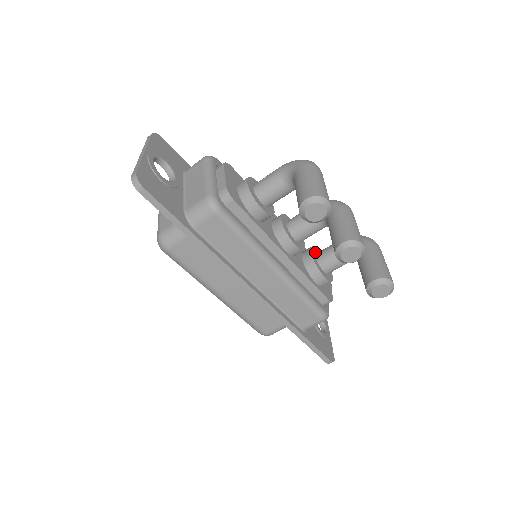
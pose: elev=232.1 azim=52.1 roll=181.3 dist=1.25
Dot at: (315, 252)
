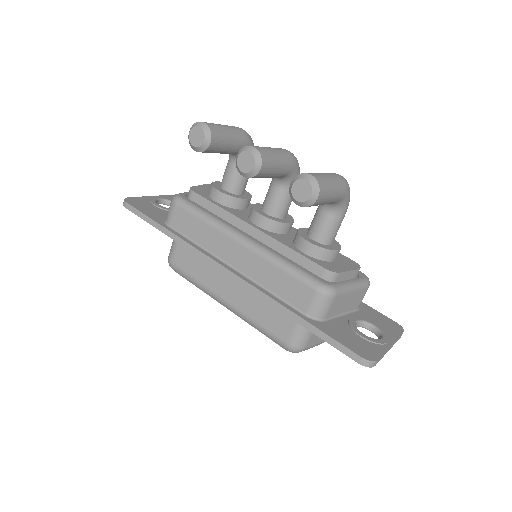
Dot at: occluded
